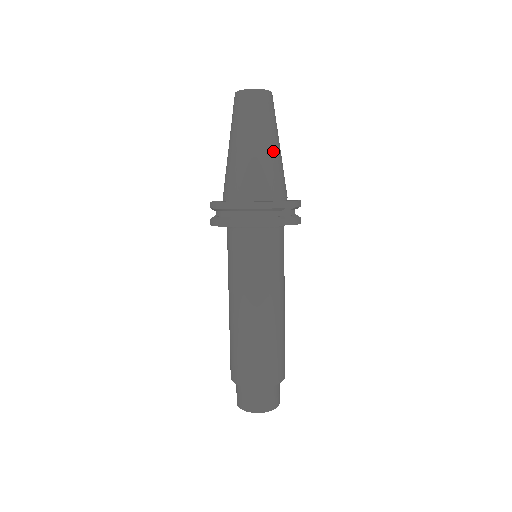
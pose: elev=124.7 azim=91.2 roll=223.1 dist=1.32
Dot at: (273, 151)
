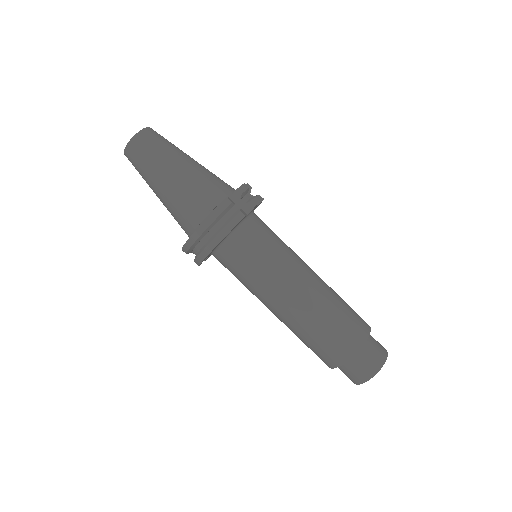
Dot at: (187, 169)
